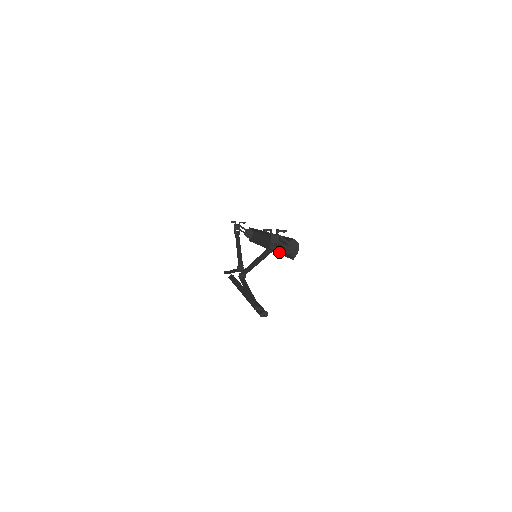
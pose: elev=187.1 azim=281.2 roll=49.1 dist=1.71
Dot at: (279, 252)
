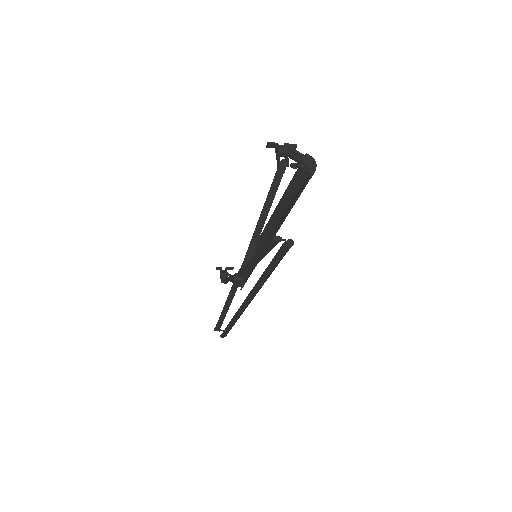
Dot at: (292, 164)
